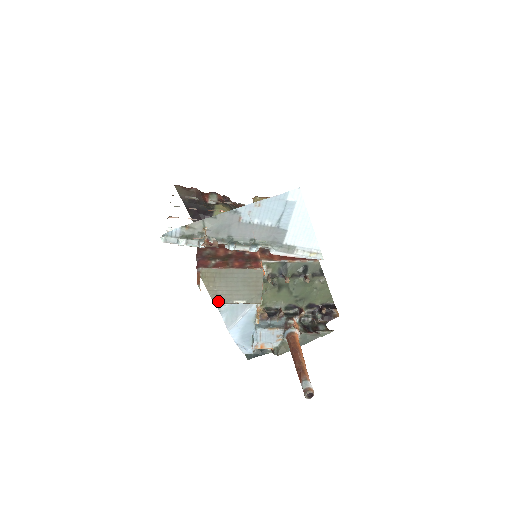
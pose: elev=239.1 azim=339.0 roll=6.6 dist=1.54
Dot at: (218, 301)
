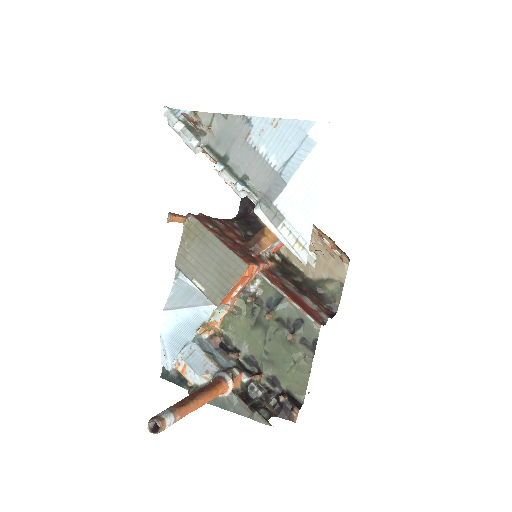
Dot at: (180, 266)
